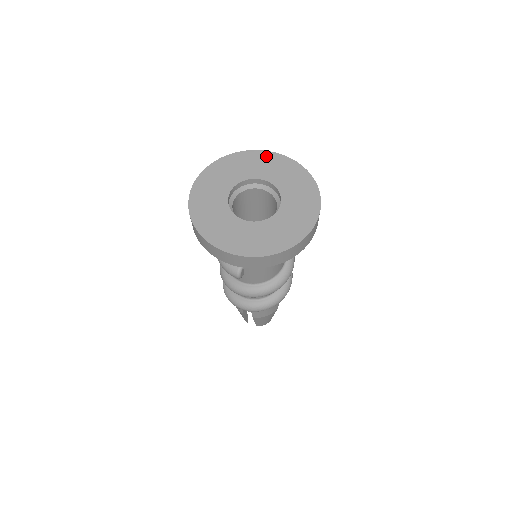
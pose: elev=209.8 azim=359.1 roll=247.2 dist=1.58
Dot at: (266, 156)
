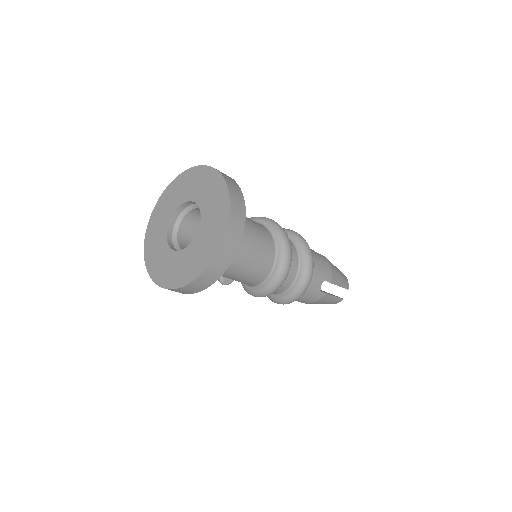
Dot at: (202, 172)
